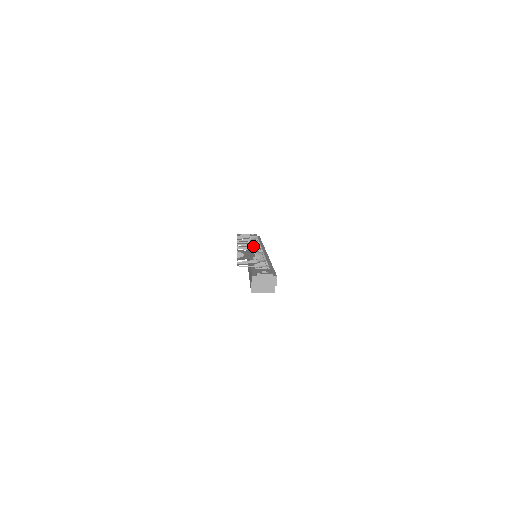
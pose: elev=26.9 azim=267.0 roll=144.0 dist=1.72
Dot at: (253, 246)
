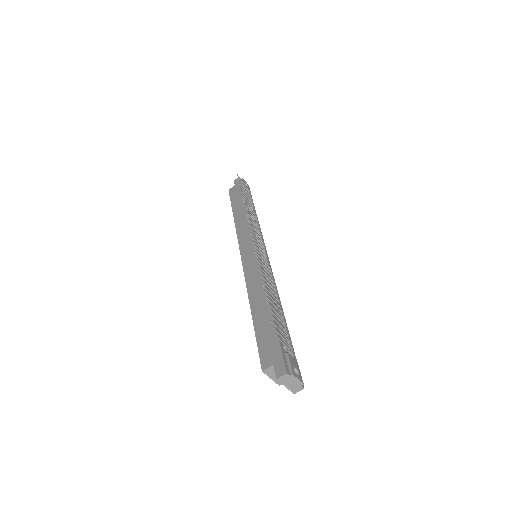
Dot at: occluded
